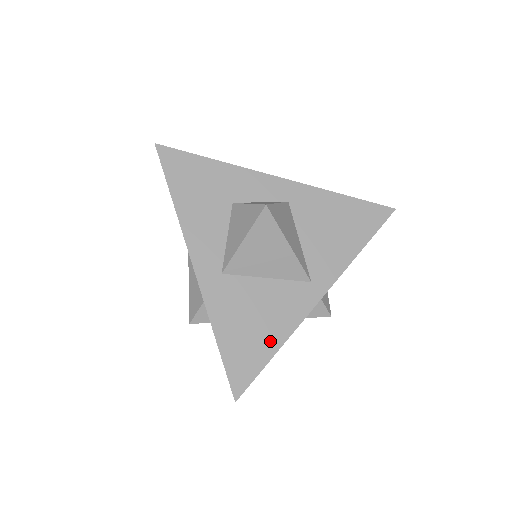
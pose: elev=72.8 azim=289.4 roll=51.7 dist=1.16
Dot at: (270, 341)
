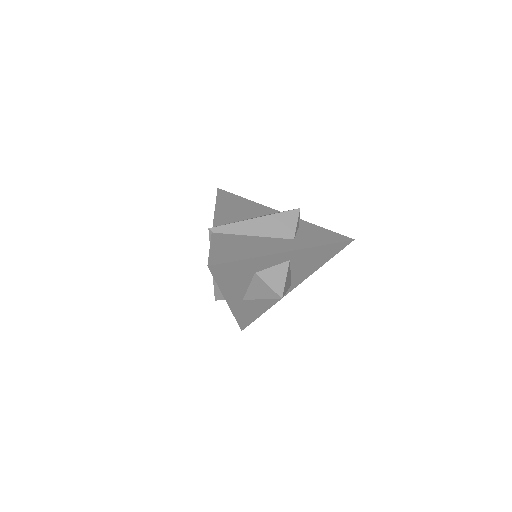
Dot at: (263, 310)
